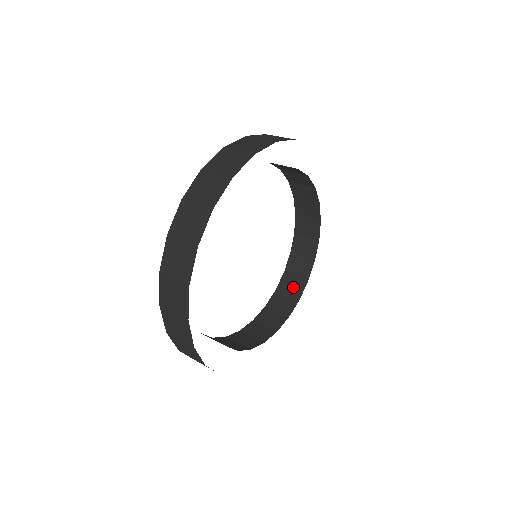
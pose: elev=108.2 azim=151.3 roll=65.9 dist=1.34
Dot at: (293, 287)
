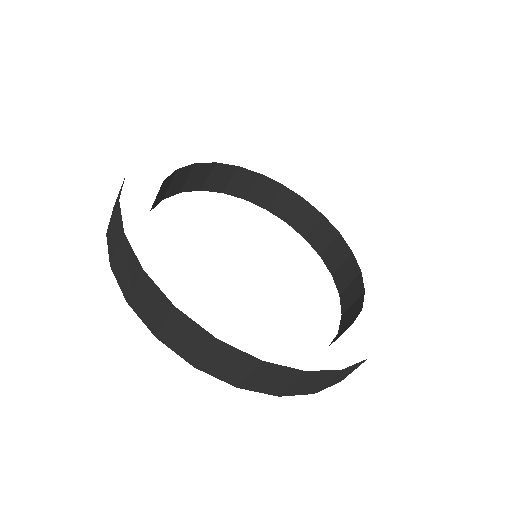
Dot at: (348, 273)
